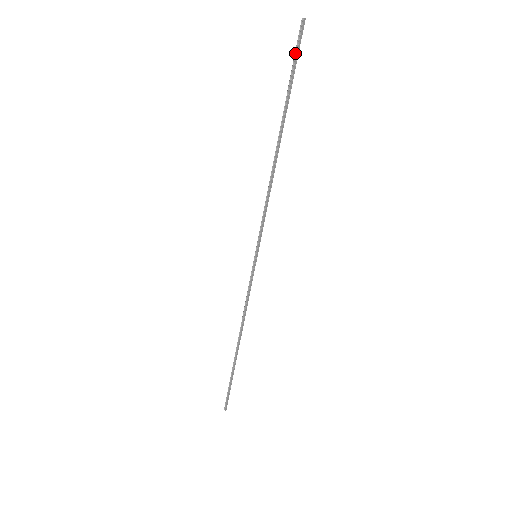
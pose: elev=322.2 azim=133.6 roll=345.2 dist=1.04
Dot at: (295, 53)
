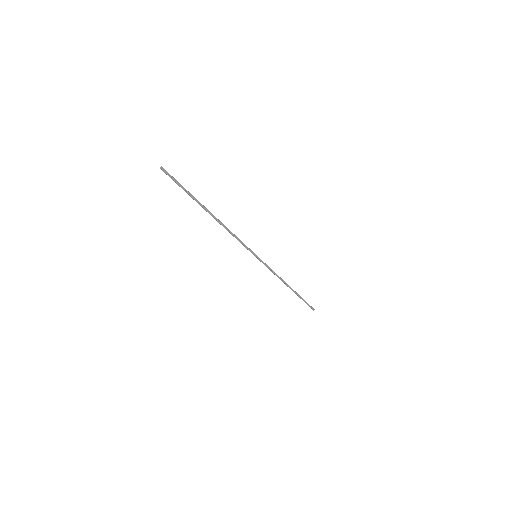
Dot at: occluded
